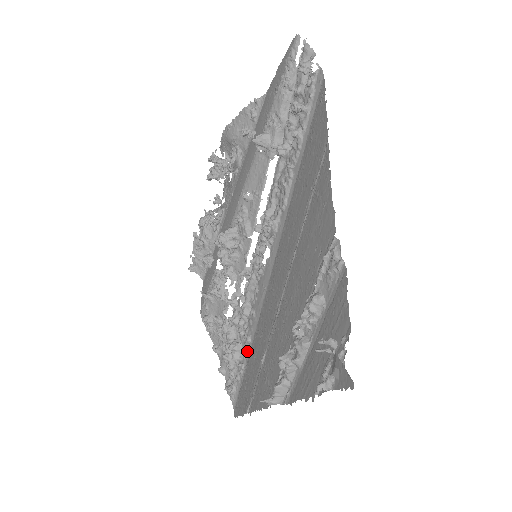
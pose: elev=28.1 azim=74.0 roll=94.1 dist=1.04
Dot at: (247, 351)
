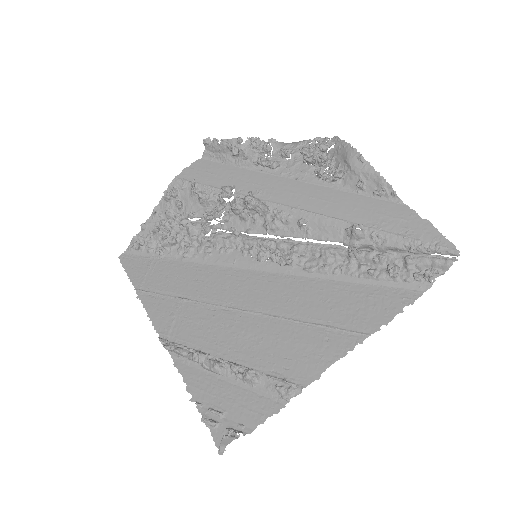
Dot at: (176, 256)
